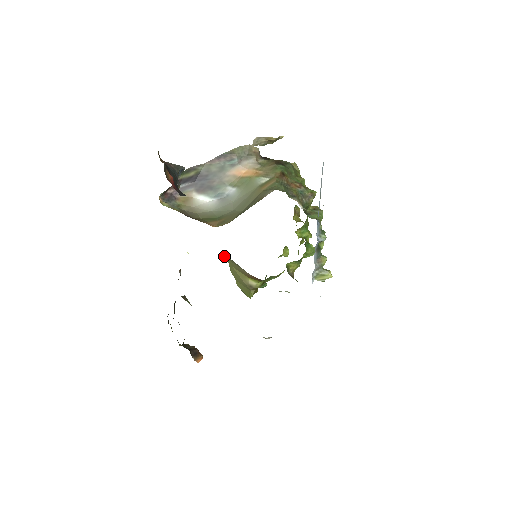
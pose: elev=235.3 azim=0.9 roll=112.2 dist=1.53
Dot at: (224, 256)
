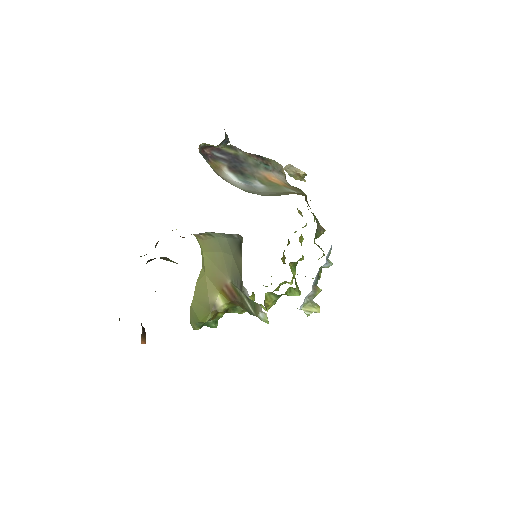
Dot at: (209, 254)
